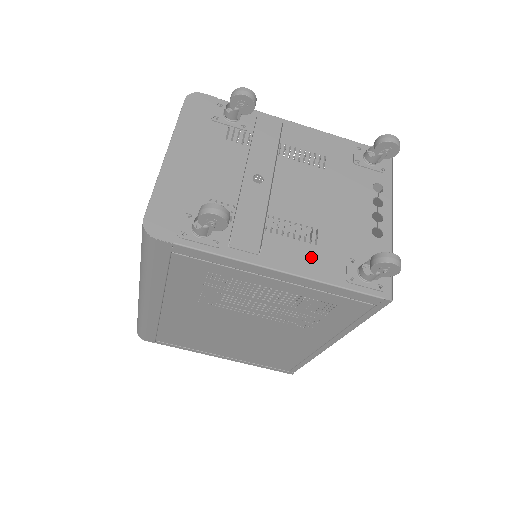
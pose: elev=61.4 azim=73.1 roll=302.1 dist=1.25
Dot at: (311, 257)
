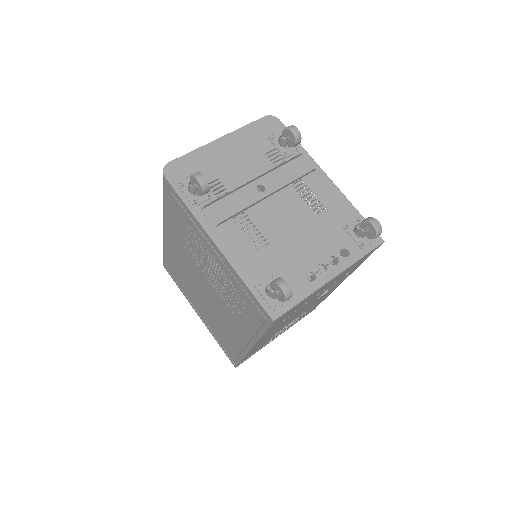
Dot at: (246, 254)
